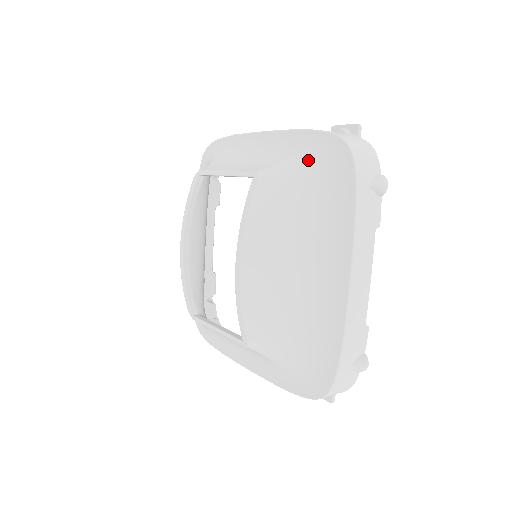
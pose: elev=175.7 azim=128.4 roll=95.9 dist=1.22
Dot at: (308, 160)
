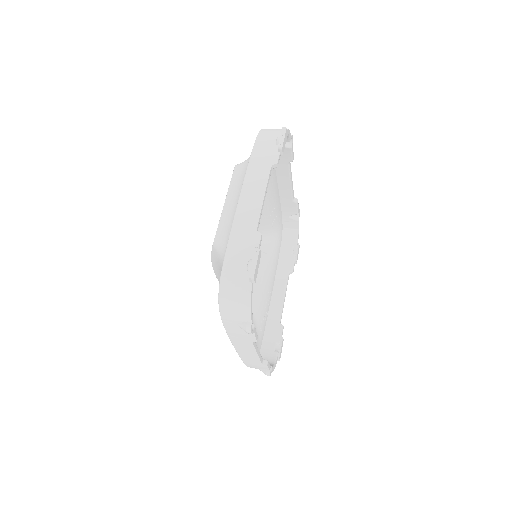
Dot at: occluded
